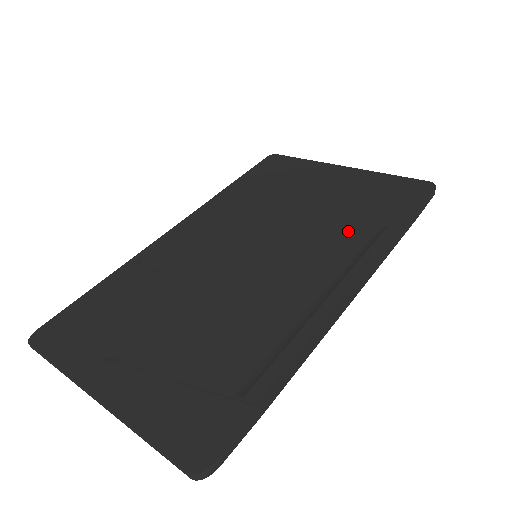
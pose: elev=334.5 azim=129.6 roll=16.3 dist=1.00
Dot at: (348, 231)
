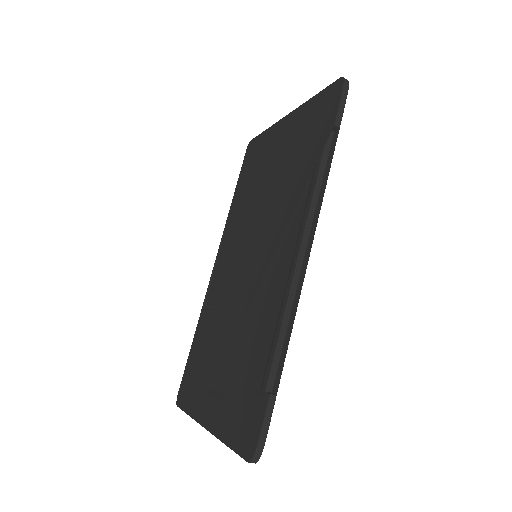
Dot at: (296, 189)
